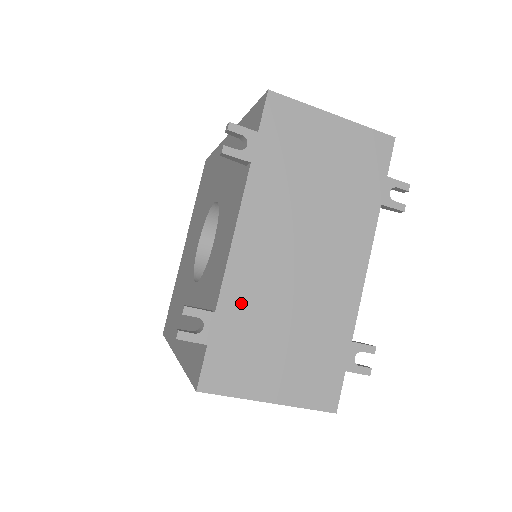
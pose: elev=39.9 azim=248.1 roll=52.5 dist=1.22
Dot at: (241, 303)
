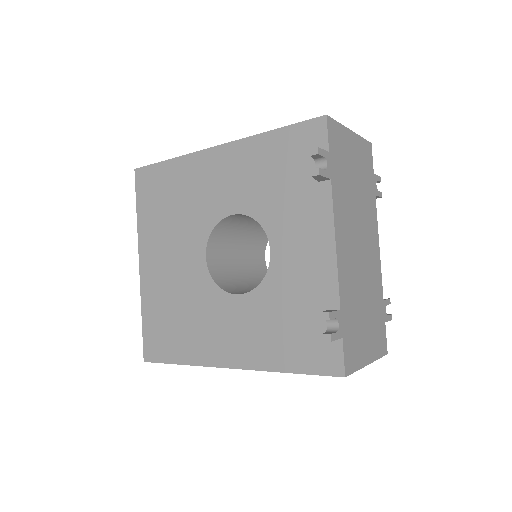
Dot at: (347, 296)
